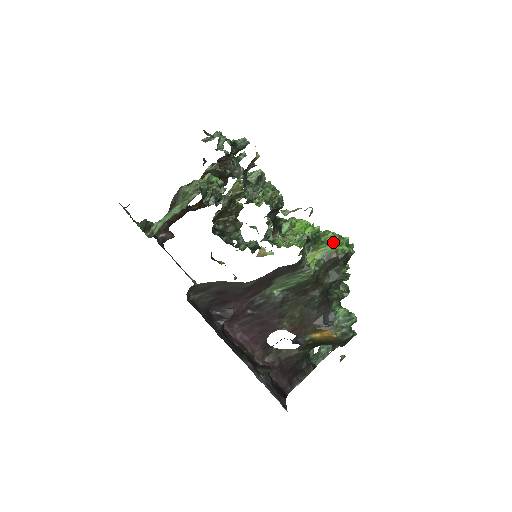
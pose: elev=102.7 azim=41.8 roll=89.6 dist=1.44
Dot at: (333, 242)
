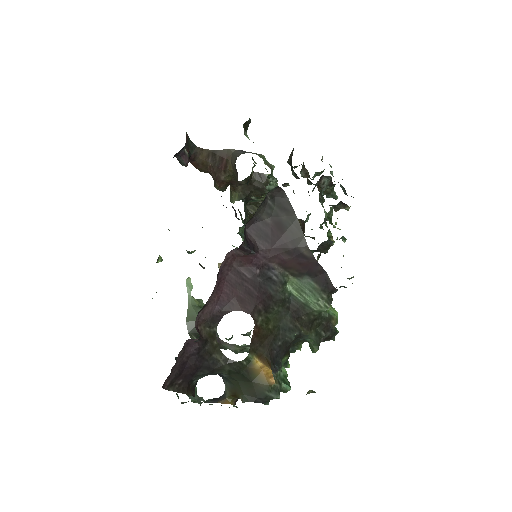
Dot at: occluded
